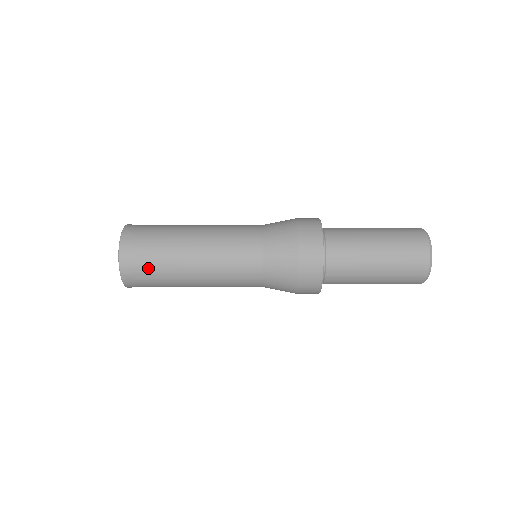
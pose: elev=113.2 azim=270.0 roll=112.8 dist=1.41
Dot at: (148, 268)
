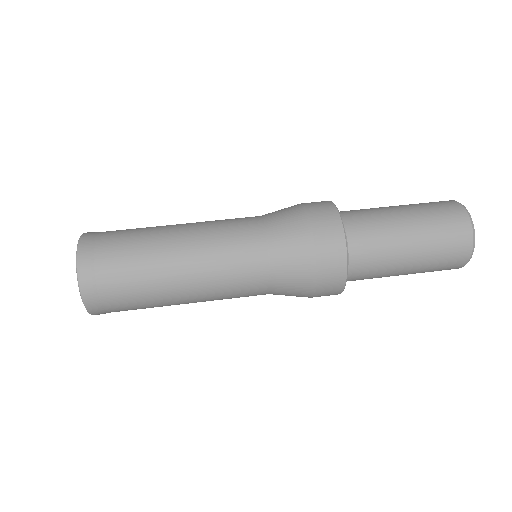
Dot at: (116, 246)
